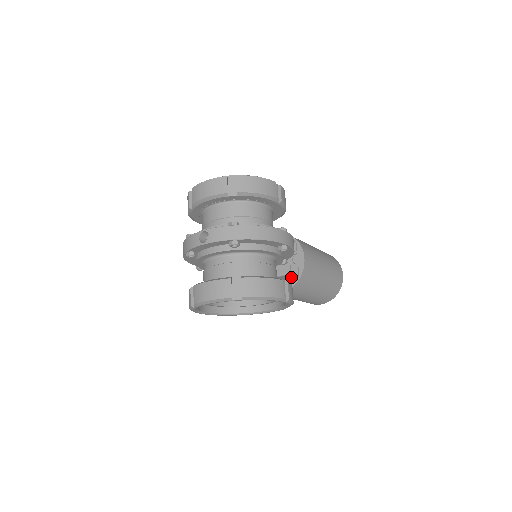
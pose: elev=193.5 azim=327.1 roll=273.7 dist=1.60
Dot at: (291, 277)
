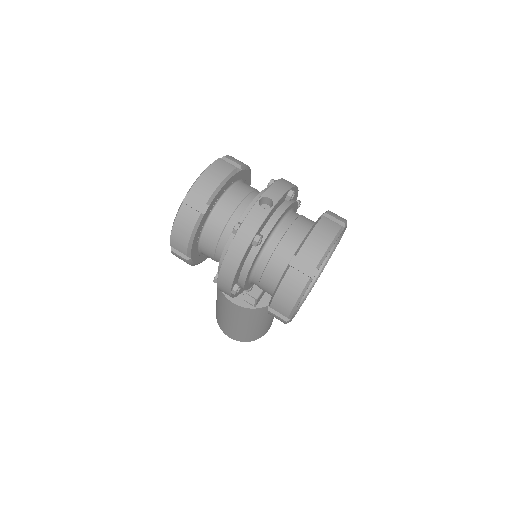
Dot at: occluded
